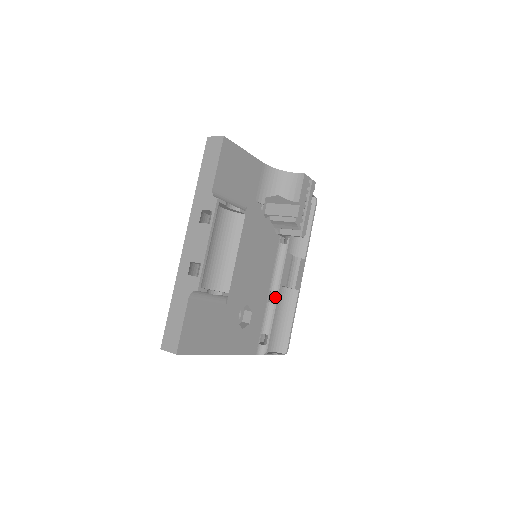
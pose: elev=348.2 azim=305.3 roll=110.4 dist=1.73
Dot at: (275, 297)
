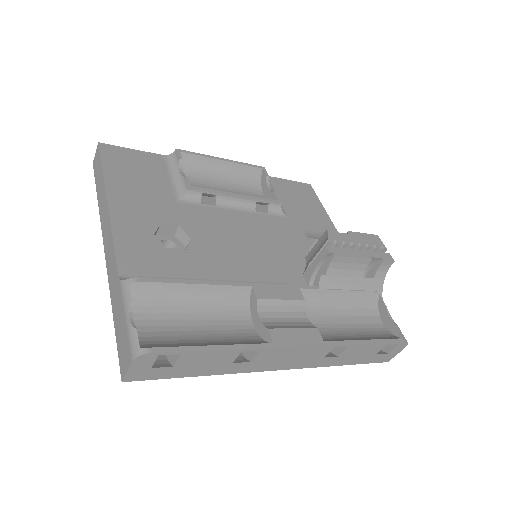
Dot at: (229, 285)
